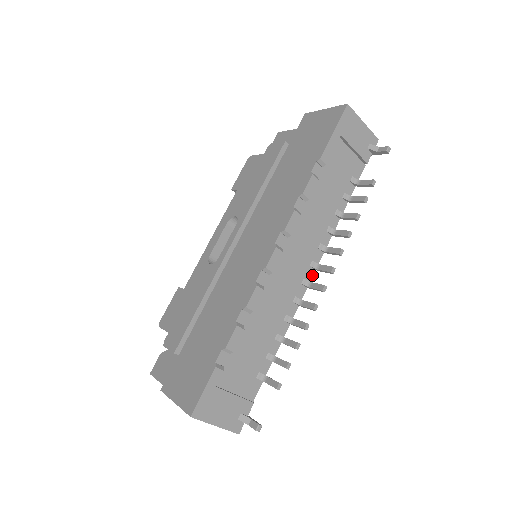
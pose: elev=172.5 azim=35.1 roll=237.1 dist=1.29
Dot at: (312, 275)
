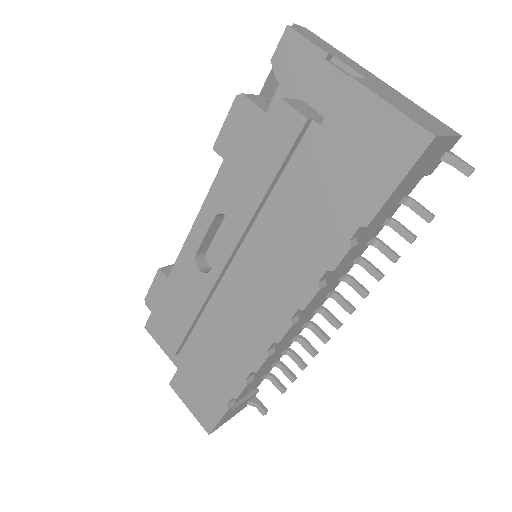
Dot at: (326, 299)
